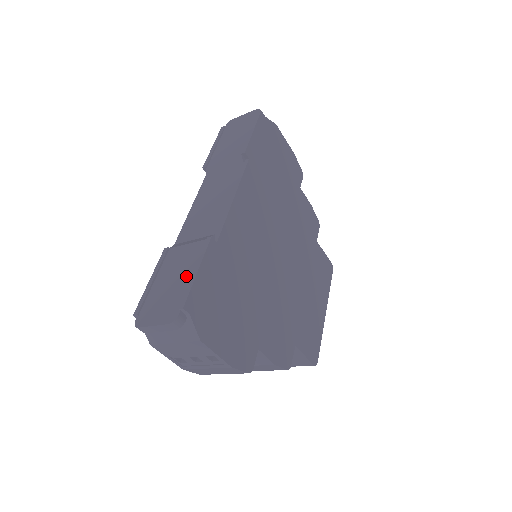
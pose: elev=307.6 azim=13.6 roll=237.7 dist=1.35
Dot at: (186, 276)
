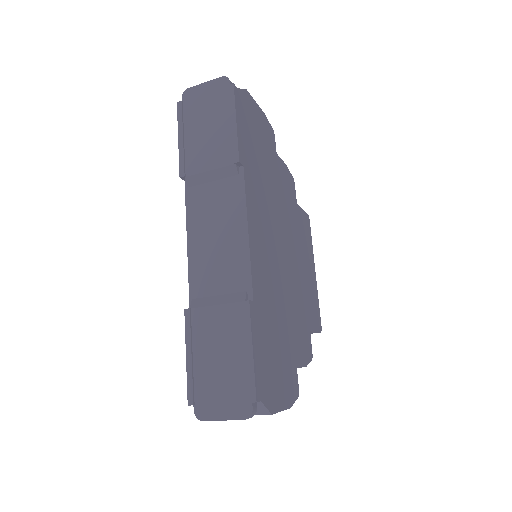
Dot at: (237, 355)
